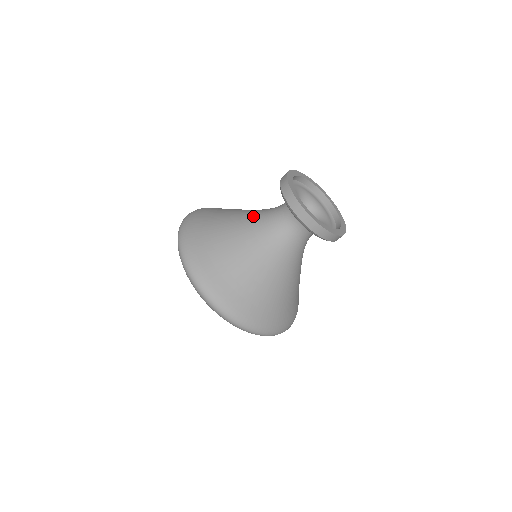
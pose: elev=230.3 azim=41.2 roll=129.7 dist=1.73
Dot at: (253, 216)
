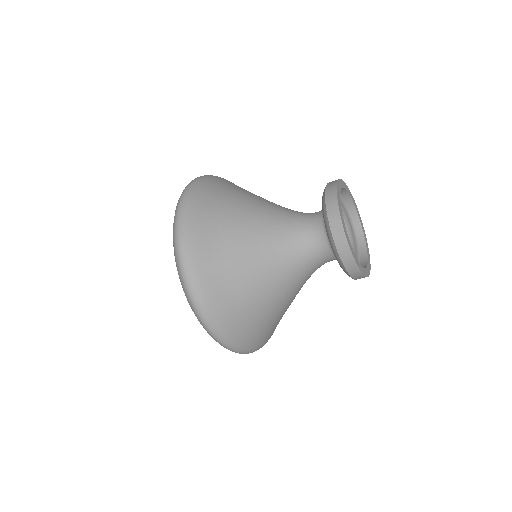
Dot at: (274, 225)
